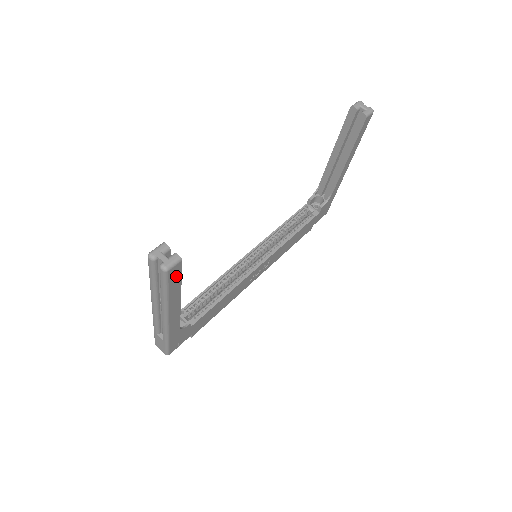
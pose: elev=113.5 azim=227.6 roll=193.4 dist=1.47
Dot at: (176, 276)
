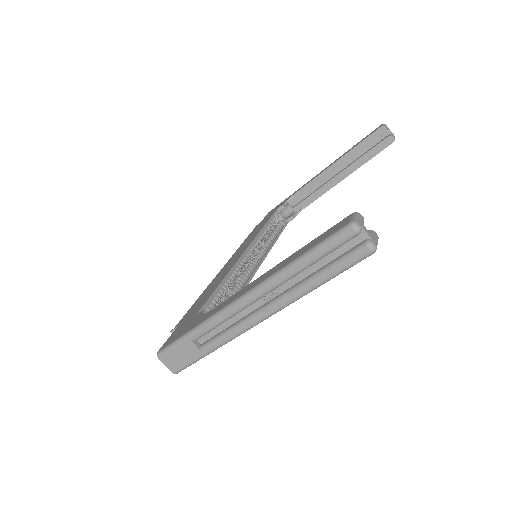
Dot at: occluded
